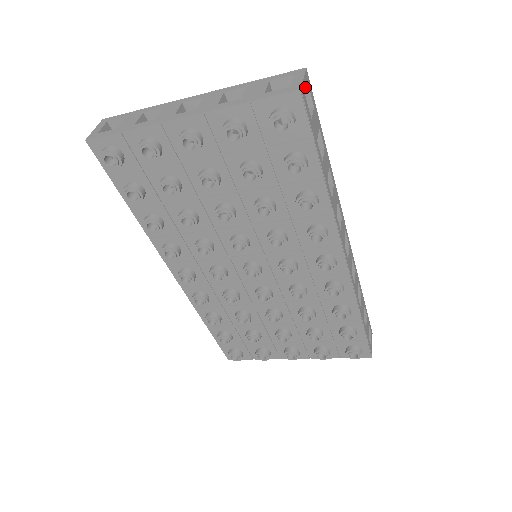
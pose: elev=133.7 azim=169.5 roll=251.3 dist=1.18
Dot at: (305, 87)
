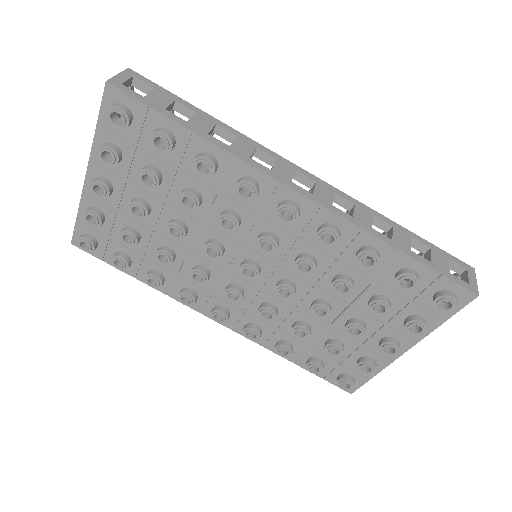
Dot at: (123, 79)
